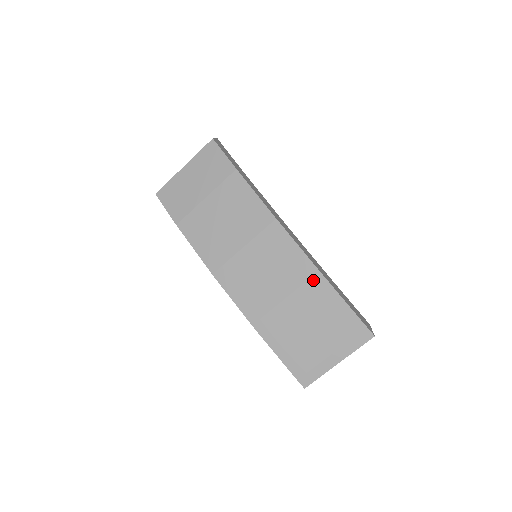
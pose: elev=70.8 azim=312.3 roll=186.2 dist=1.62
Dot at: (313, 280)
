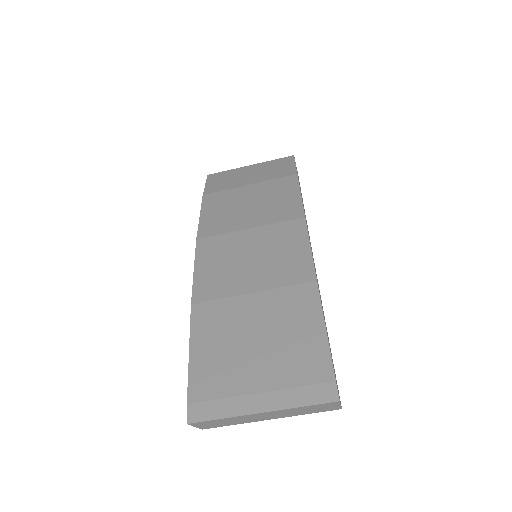
Dot at: (302, 287)
